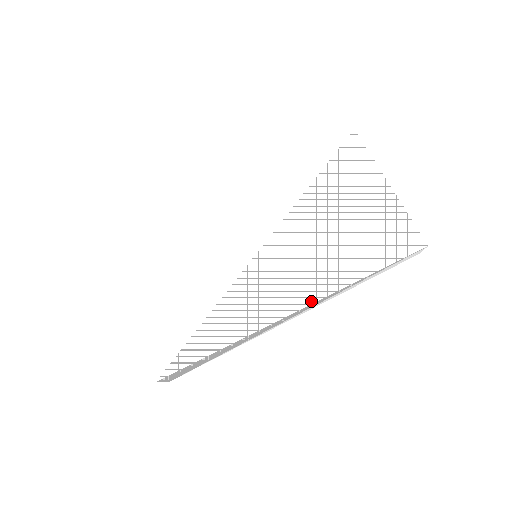
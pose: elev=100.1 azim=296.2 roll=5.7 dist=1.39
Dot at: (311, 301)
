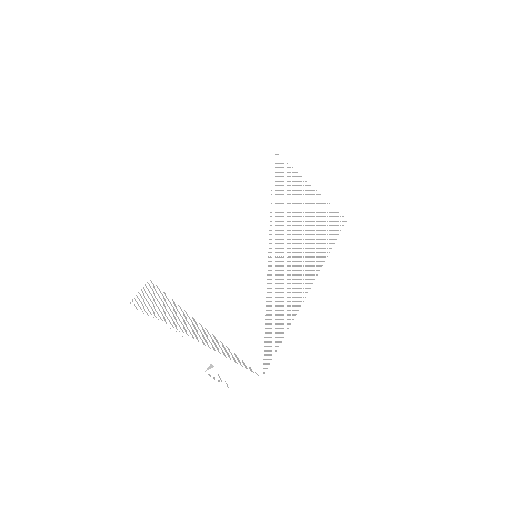
Dot at: (316, 273)
